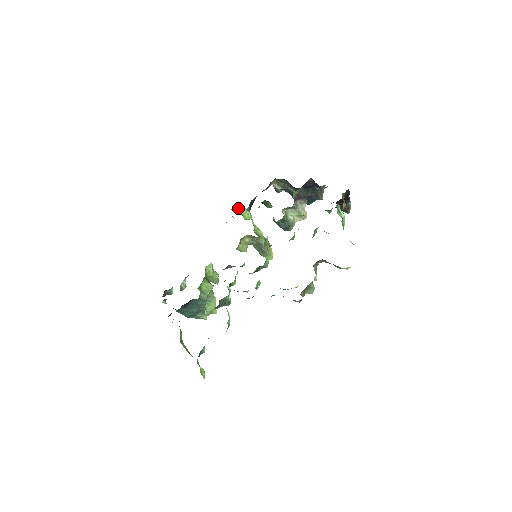
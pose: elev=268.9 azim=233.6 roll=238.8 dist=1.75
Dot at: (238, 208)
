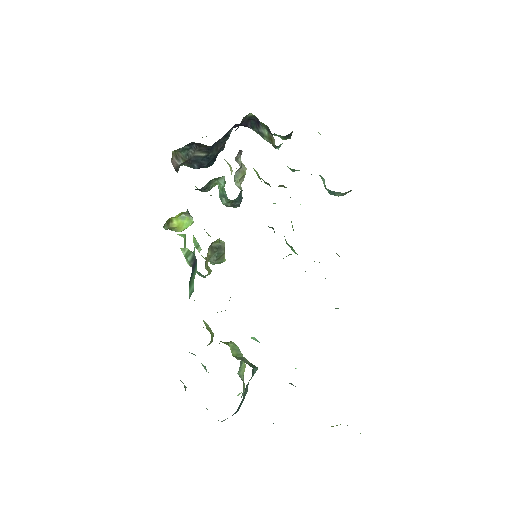
Dot at: (167, 221)
